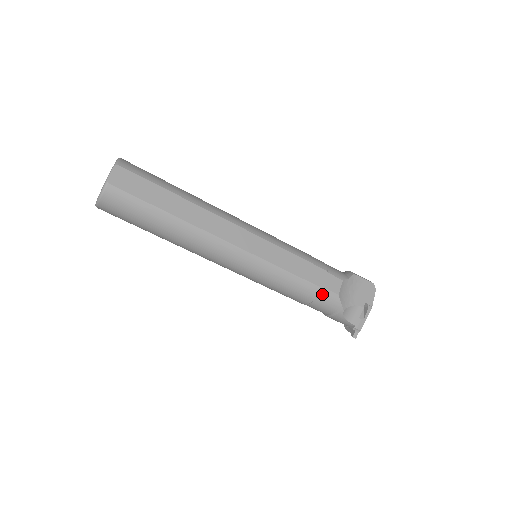
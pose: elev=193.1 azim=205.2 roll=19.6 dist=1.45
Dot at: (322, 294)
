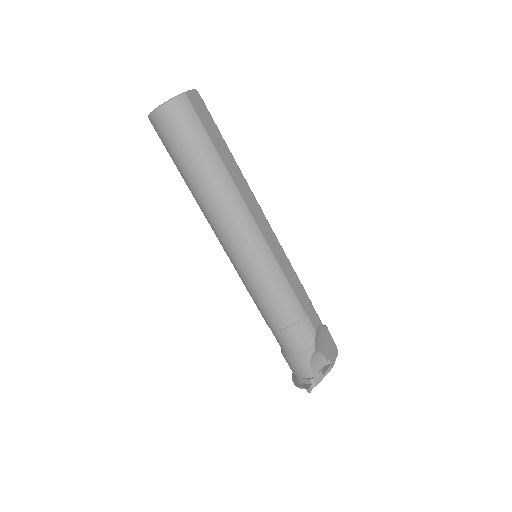
Dot at: (304, 321)
